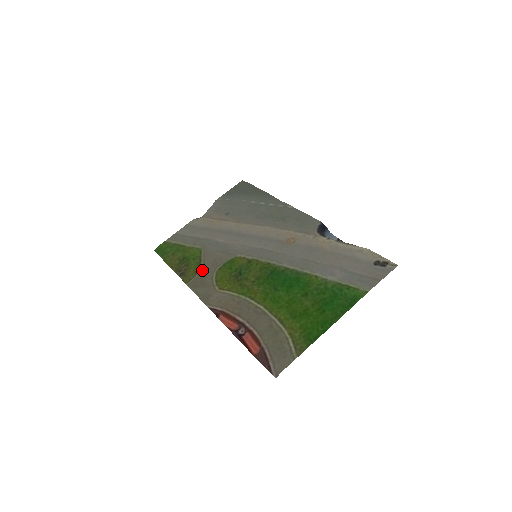
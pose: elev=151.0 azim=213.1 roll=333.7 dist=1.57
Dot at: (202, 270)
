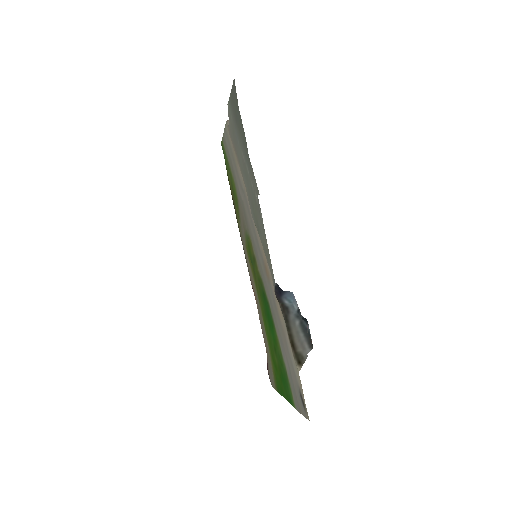
Dot at: (240, 224)
